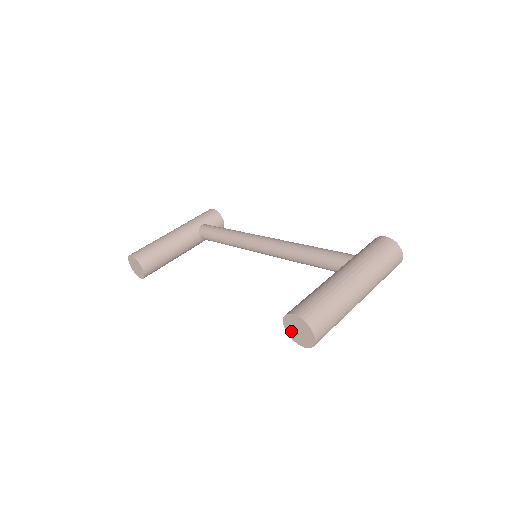
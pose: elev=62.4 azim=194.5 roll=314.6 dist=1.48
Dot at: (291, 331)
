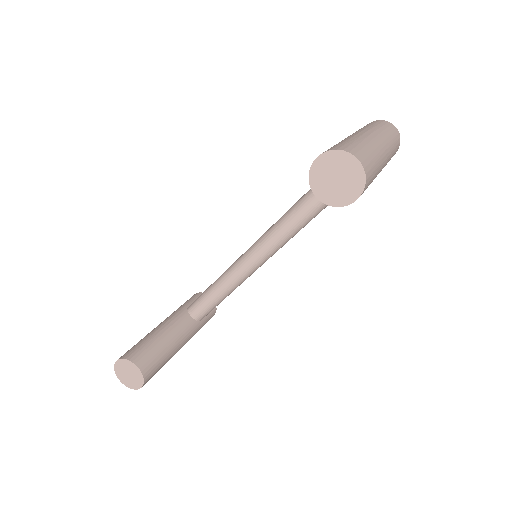
Dot at: (329, 194)
